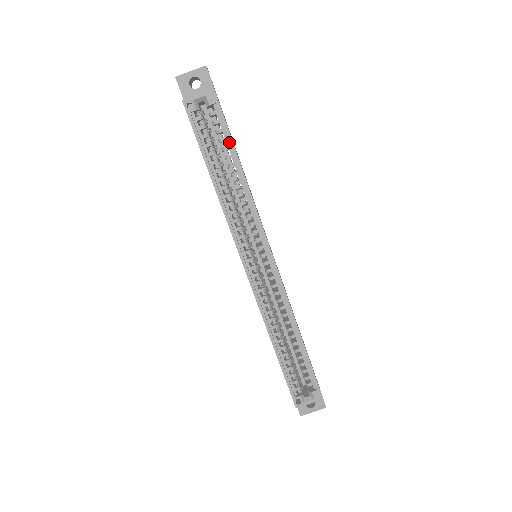
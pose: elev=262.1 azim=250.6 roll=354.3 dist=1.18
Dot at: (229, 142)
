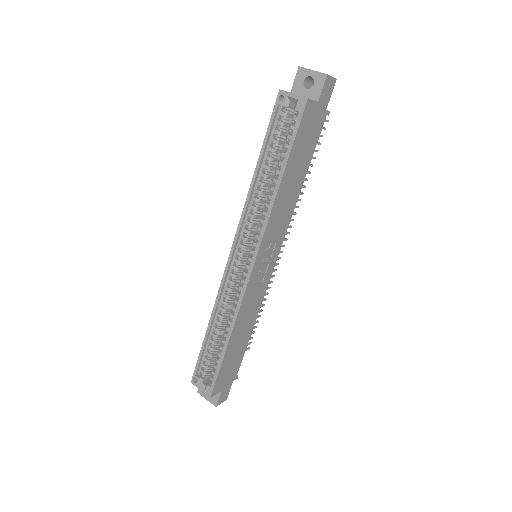
Dot at: (287, 151)
